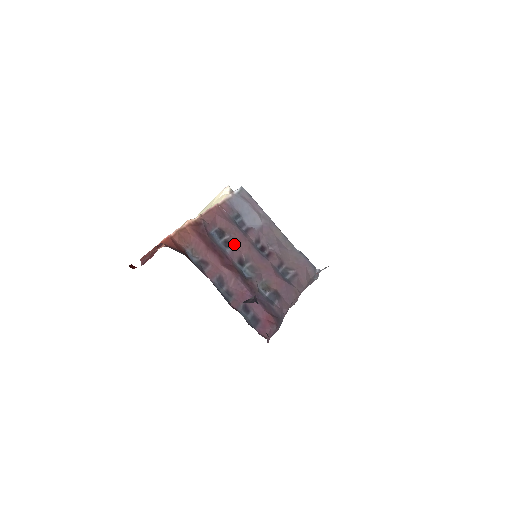
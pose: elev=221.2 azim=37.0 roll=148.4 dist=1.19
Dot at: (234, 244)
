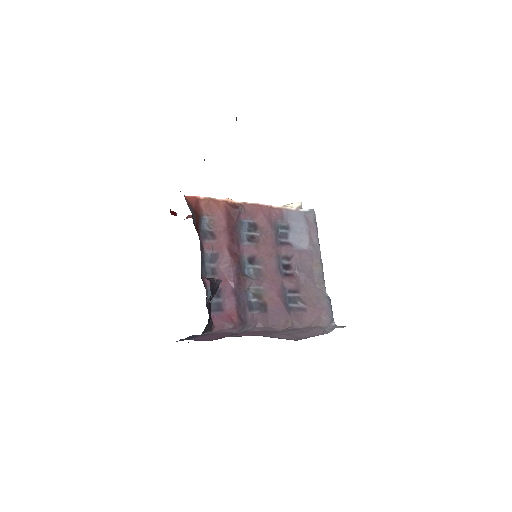
Dot at: (258, 243)
